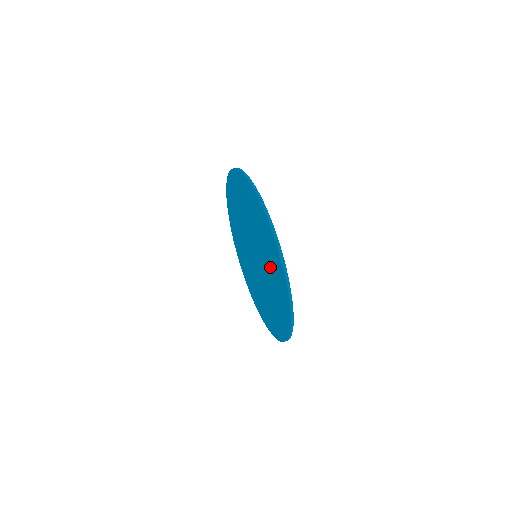
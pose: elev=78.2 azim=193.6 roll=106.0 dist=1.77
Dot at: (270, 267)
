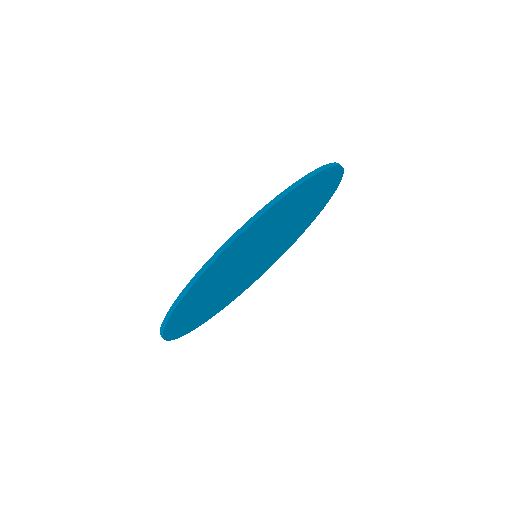
Dot at: occluded
